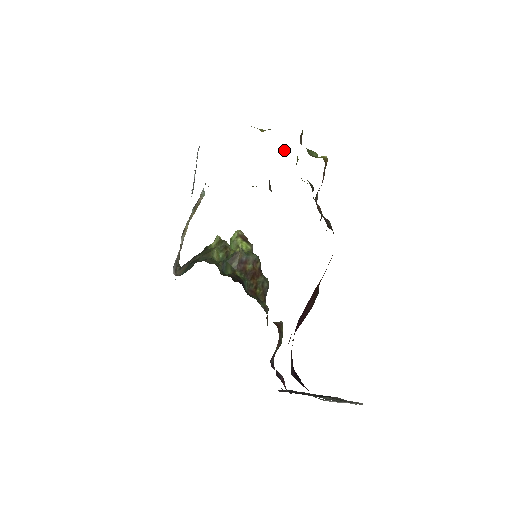
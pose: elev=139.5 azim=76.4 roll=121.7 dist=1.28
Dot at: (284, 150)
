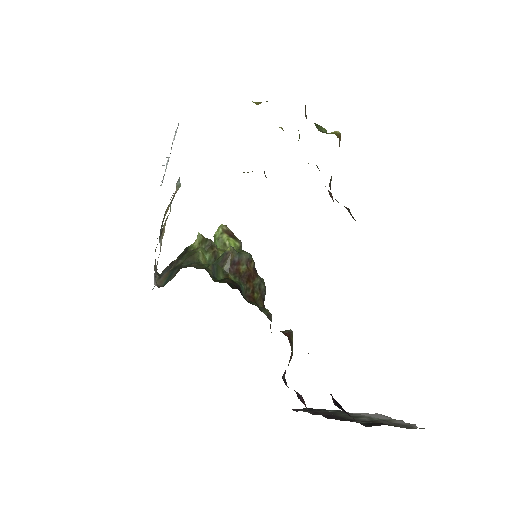
Dot at: (280, 127)
